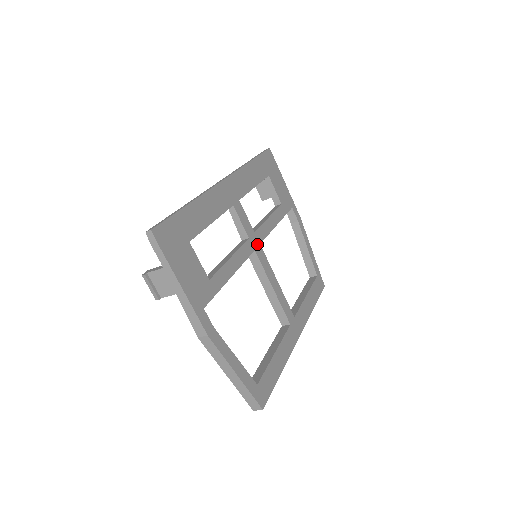
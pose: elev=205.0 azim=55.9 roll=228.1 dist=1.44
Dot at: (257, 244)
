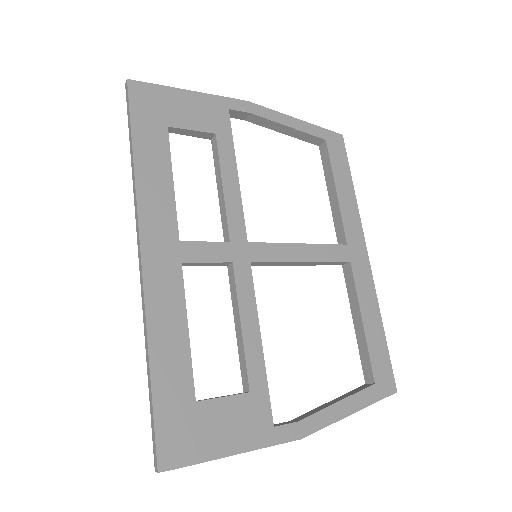
Dot at: (245, 249)
